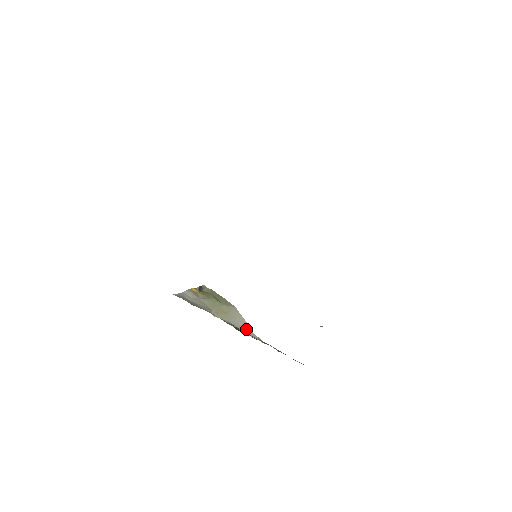
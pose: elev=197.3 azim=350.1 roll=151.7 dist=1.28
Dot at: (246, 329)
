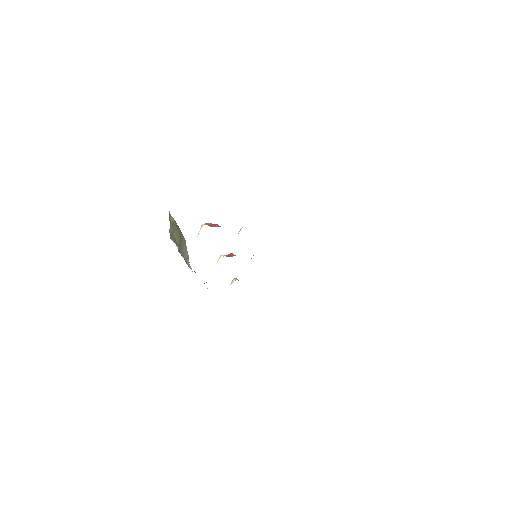
Dot at: (187, 260)
